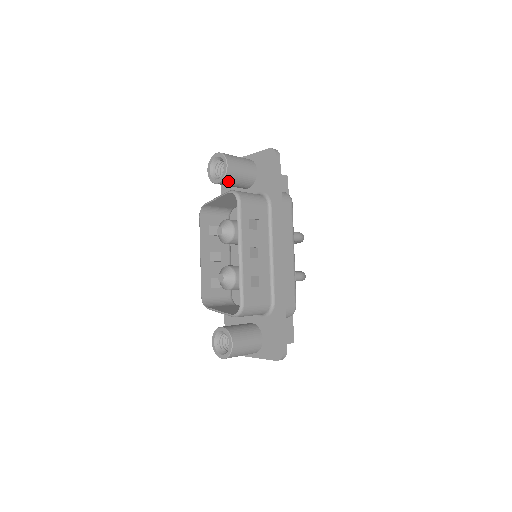
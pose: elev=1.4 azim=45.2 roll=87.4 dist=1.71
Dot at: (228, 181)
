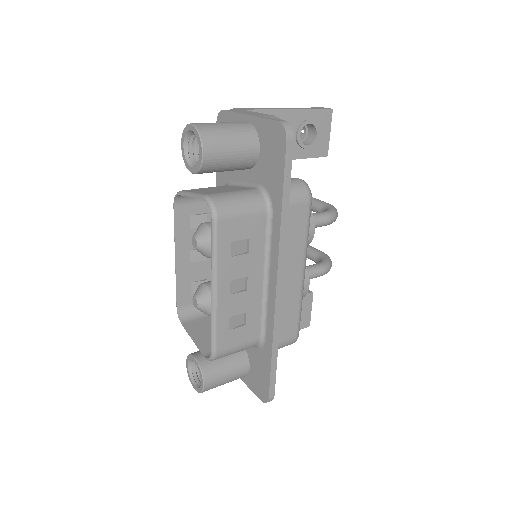
Dot at: (208, 171)
